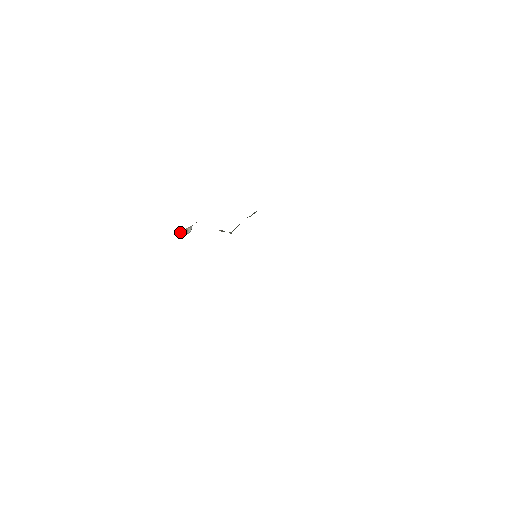
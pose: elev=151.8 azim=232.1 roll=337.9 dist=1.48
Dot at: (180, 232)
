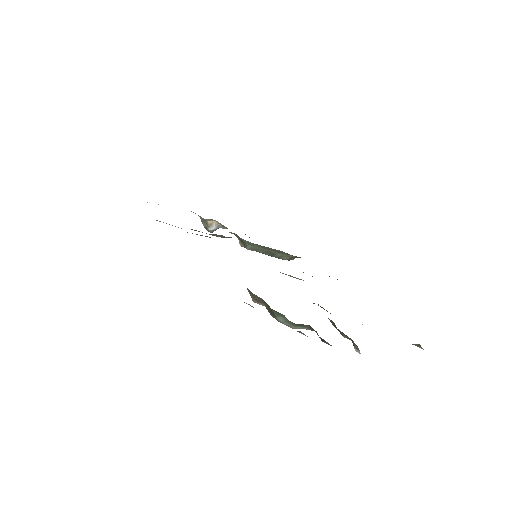
Dot at: (204, 224)
